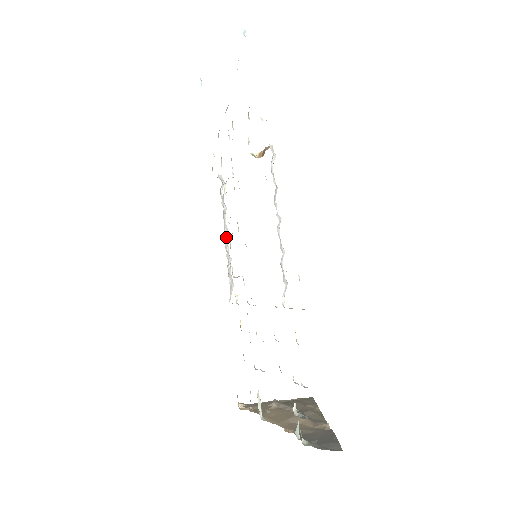
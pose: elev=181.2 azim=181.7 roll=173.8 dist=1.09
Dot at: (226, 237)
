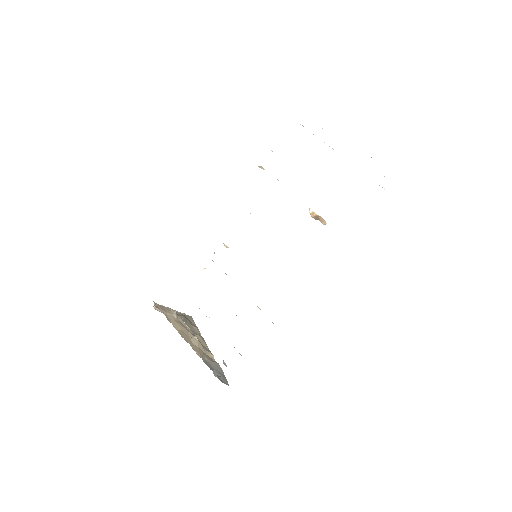
Dot at: occluded
